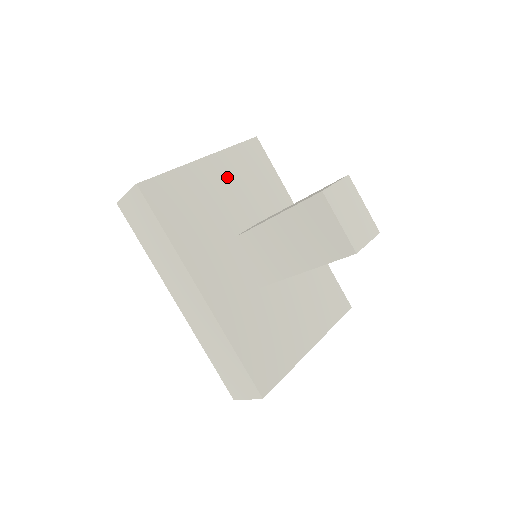
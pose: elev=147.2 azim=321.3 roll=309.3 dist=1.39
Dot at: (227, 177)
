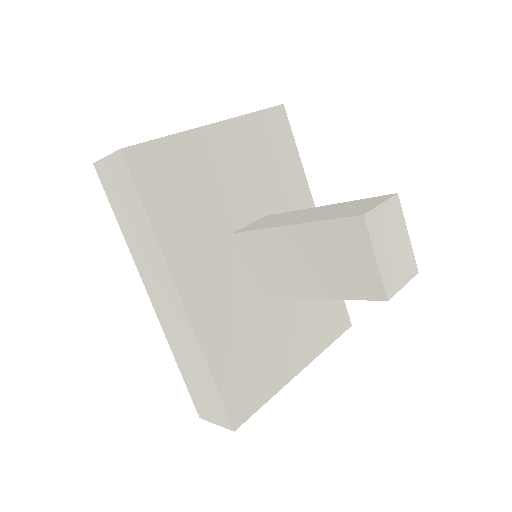
Dot at: (239, 153)
